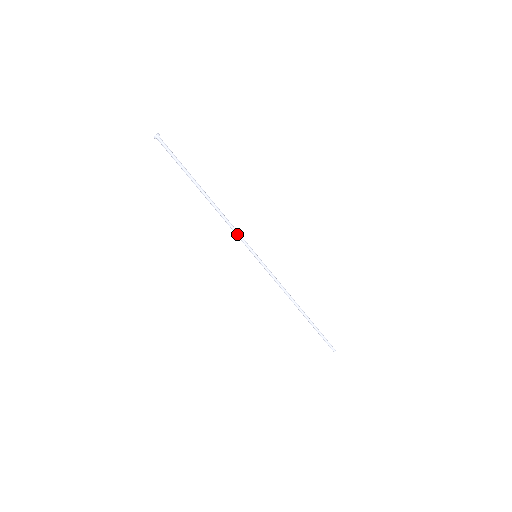
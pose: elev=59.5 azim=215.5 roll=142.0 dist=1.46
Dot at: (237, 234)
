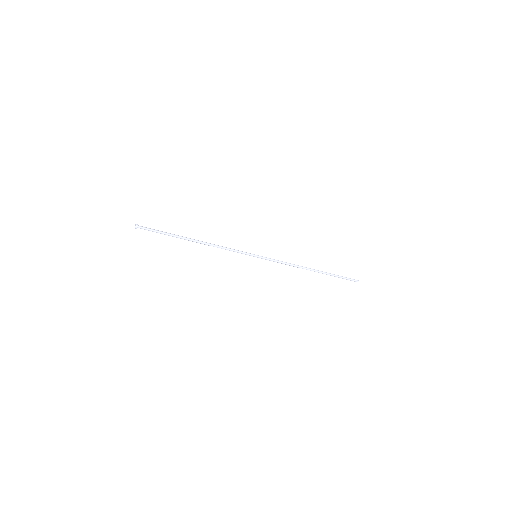
Dot at: (233, 251)
